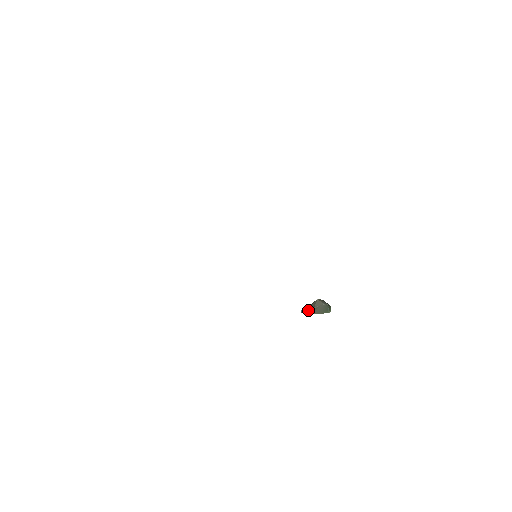
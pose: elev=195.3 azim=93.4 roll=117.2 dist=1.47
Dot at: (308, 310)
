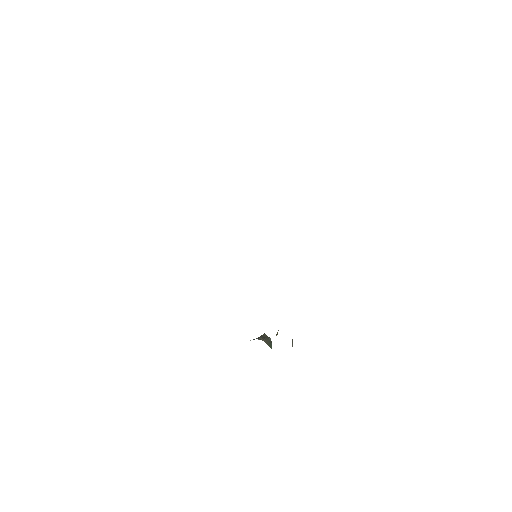
Dot at: (262, 337)
